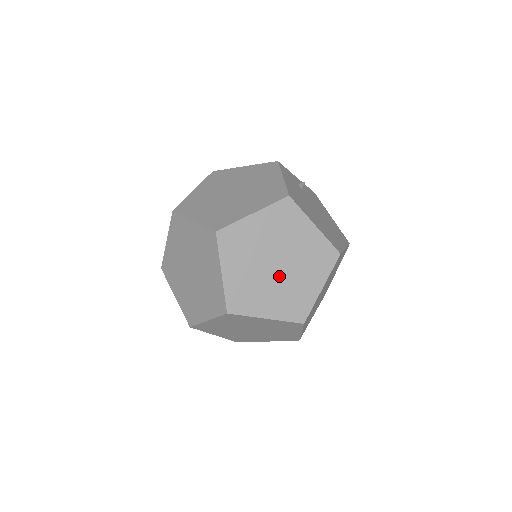
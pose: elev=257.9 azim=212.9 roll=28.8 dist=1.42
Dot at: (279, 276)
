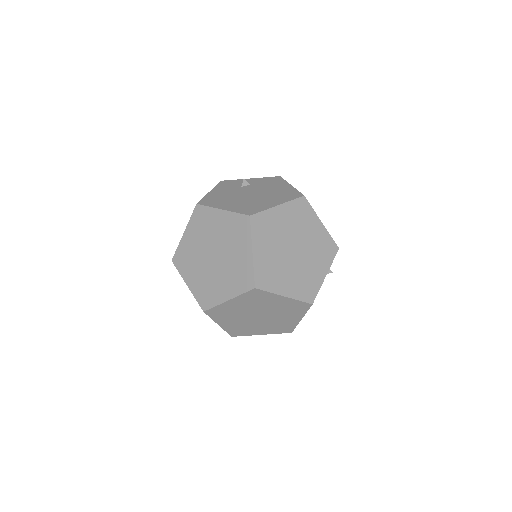
Dot at: (220, 263)
